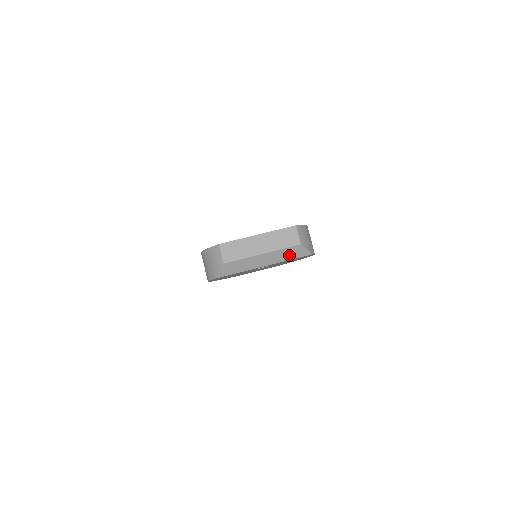
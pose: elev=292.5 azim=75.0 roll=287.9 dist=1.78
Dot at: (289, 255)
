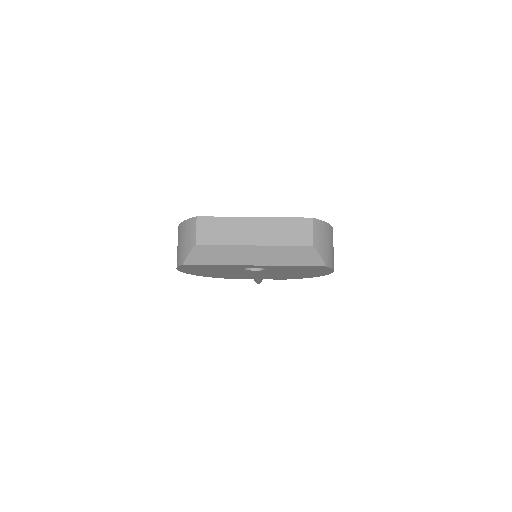
Dot at: (293, 258)
